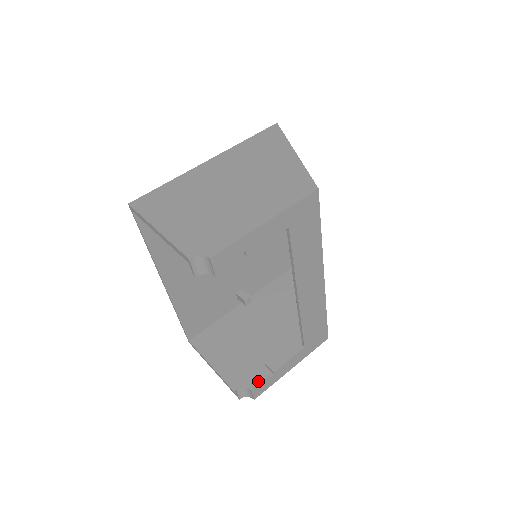
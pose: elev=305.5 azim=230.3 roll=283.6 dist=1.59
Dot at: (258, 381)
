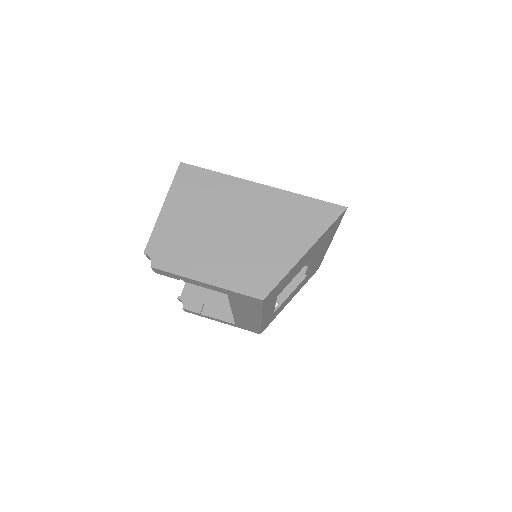
Dot at: (191, 308)
